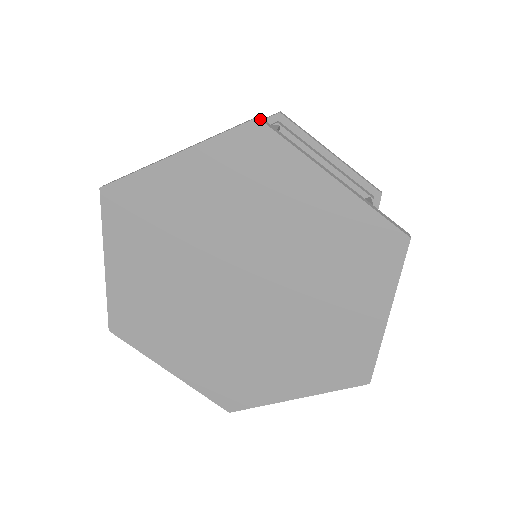
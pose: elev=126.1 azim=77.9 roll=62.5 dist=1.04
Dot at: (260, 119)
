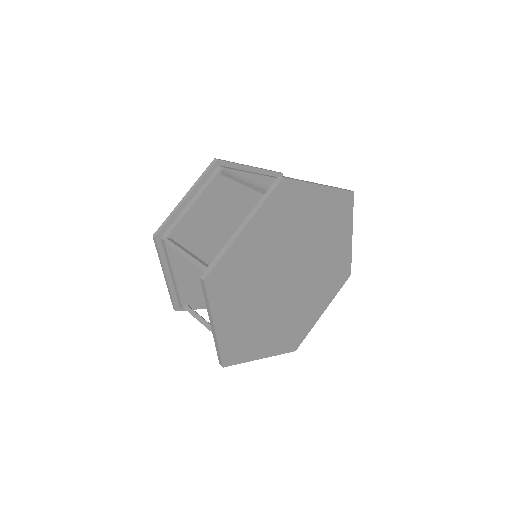
Dot at: (284, 177)
